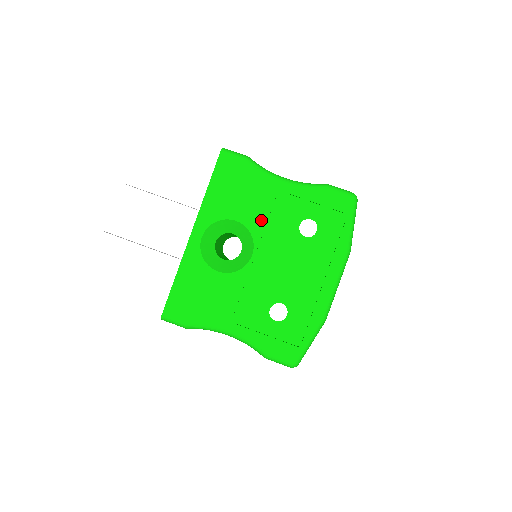
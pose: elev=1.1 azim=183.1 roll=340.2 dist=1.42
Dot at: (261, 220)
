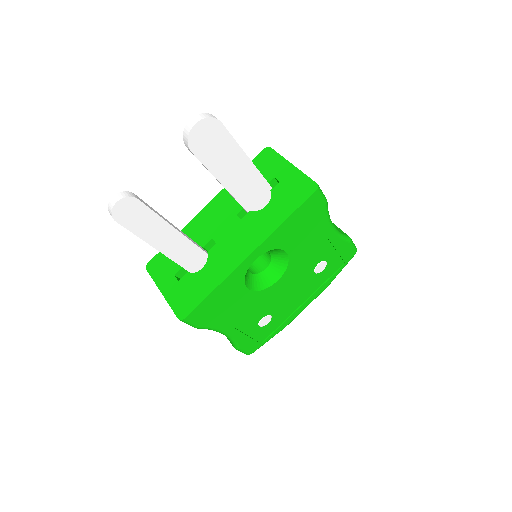
Dot at: (301, 256)
